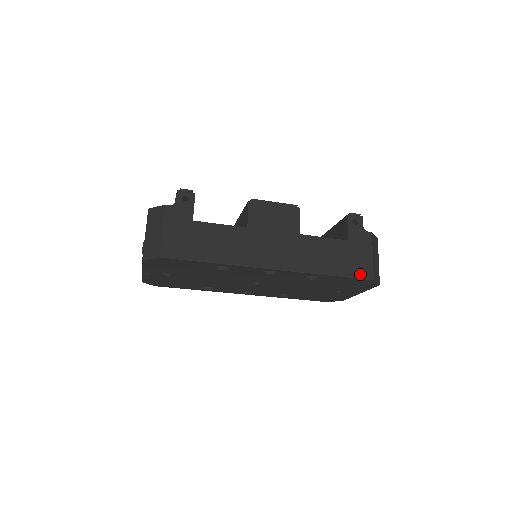
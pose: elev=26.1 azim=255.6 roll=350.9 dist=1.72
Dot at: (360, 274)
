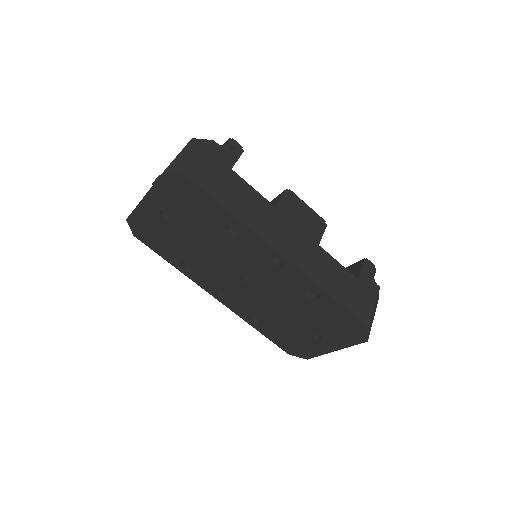
Dot at: (359, 315)
